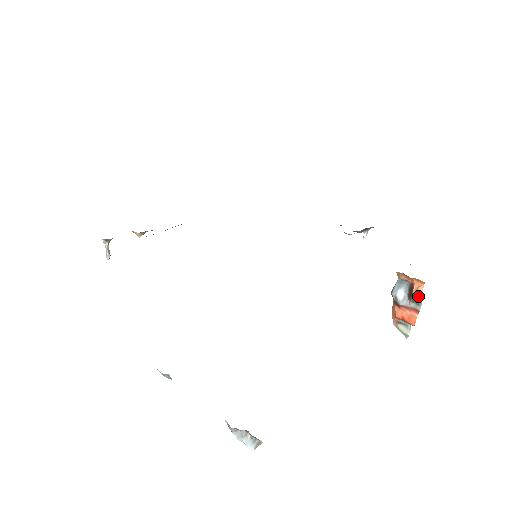
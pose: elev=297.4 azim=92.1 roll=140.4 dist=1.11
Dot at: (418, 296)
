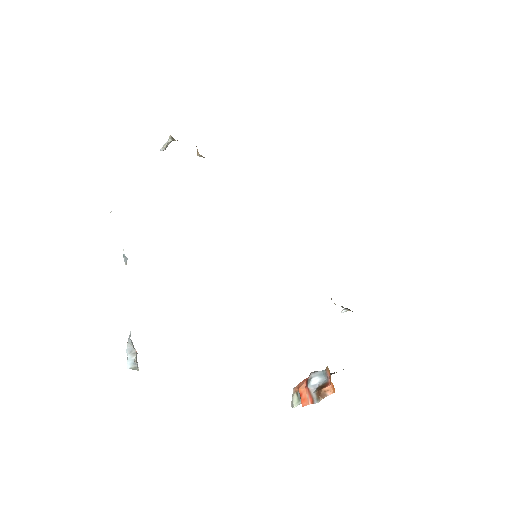
Dot at: (323, 395)
